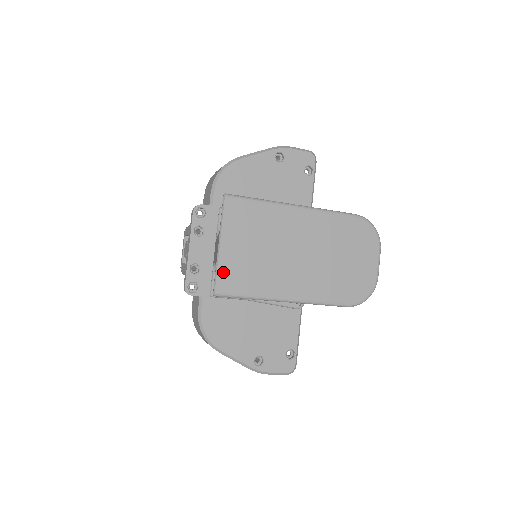
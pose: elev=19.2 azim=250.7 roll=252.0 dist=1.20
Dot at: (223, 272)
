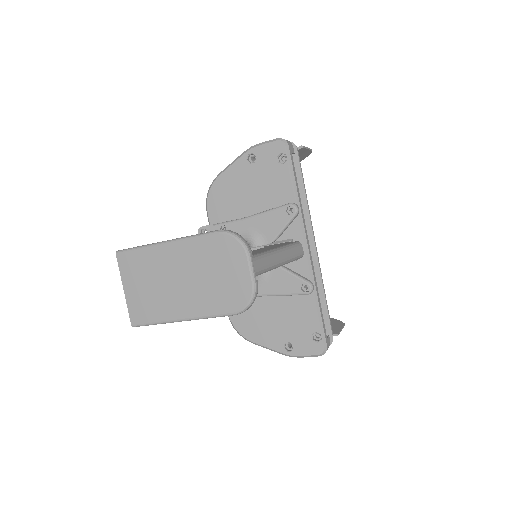
Dot at: (132, 309)
